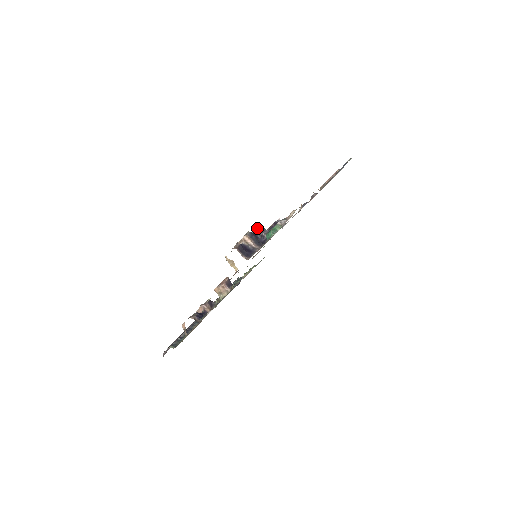
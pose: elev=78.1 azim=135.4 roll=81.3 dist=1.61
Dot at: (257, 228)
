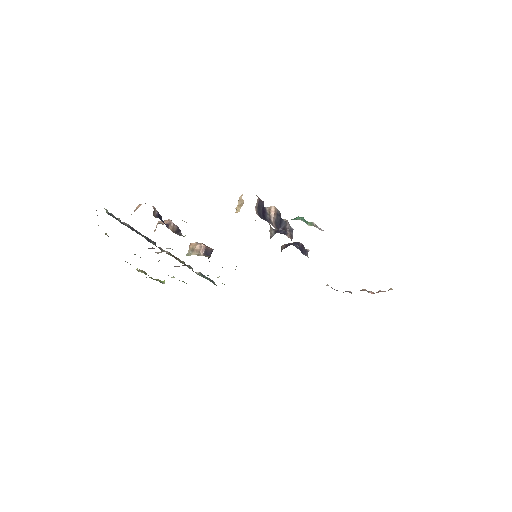
Dot at: occluded
